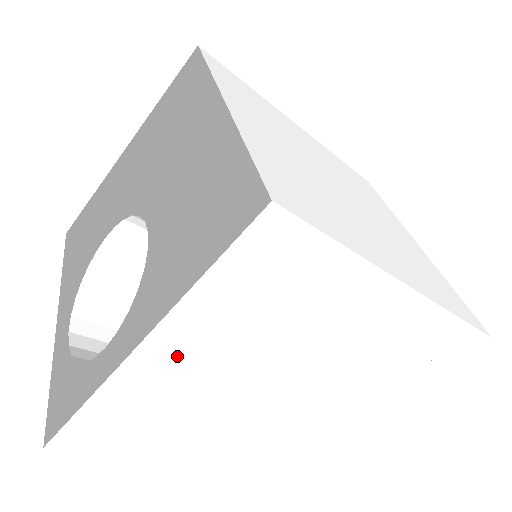
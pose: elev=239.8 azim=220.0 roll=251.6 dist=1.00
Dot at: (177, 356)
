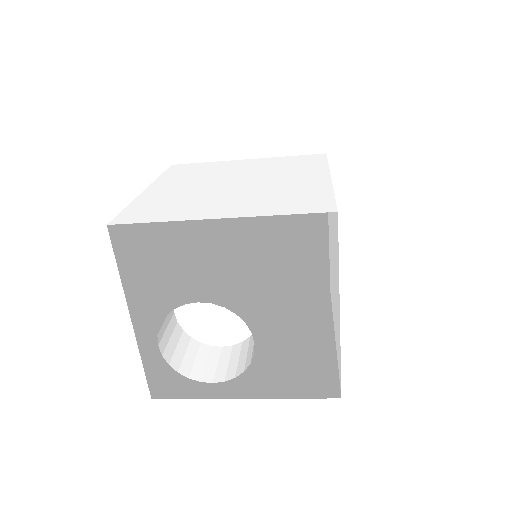
Dot at: (247, 383)
